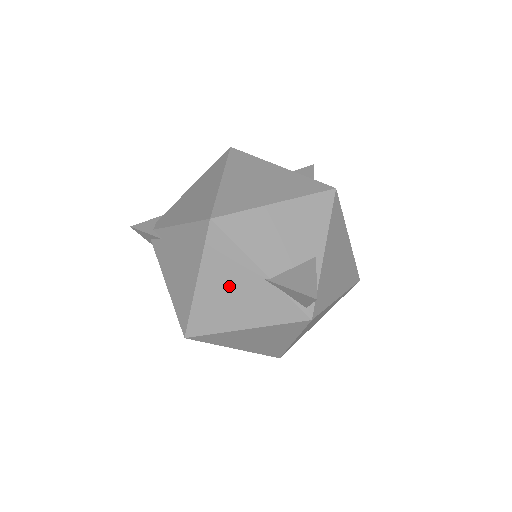
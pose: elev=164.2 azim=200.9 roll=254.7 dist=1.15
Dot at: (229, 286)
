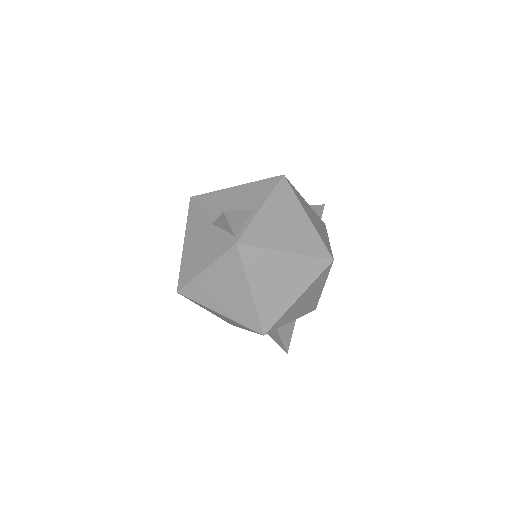
Dot at: (197, 239)
